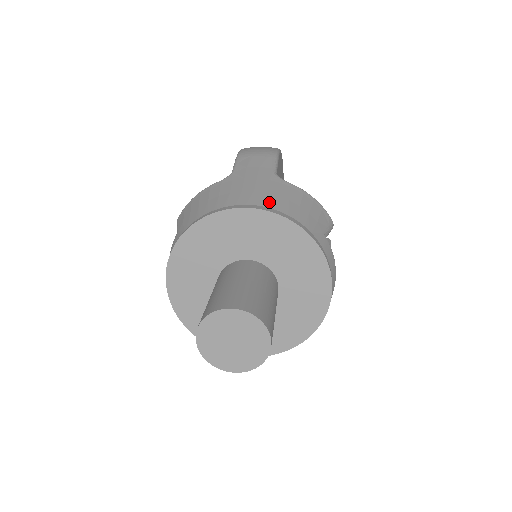
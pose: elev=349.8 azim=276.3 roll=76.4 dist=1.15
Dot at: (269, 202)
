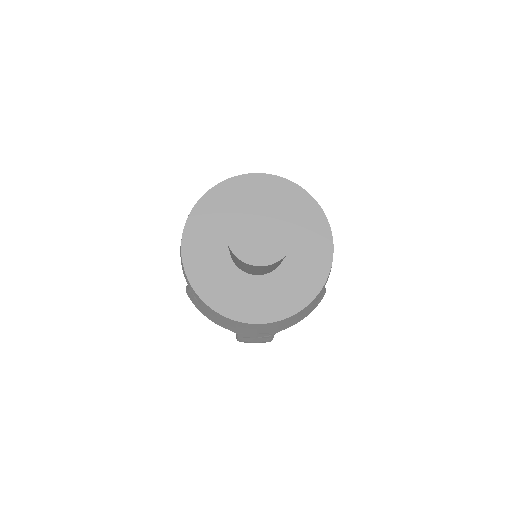
Dot at: occluded
